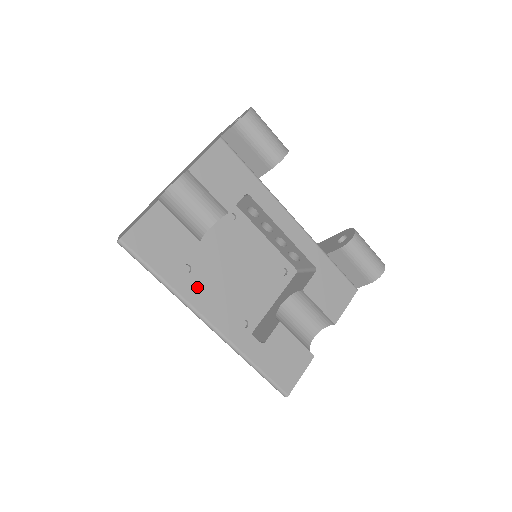
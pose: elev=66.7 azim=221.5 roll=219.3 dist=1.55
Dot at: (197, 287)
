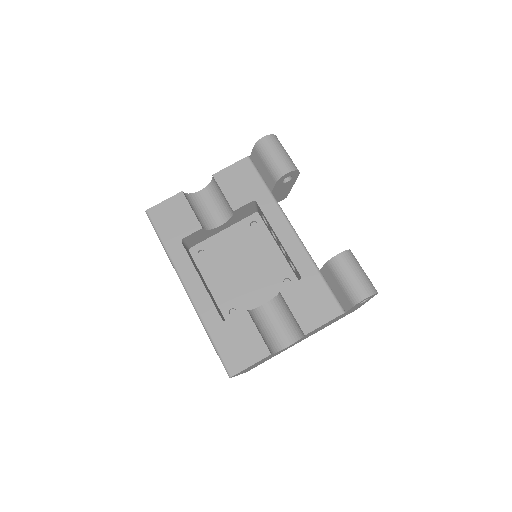
Dot at: (186, 258)
